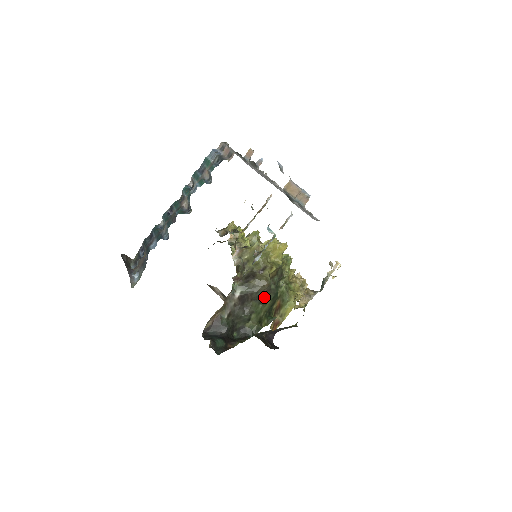
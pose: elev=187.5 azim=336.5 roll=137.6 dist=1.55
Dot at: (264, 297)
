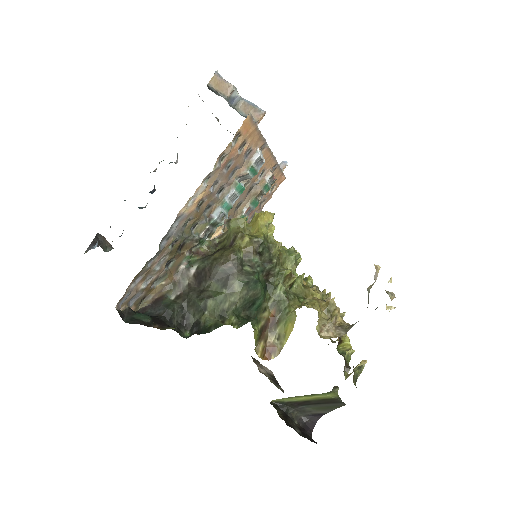
Dot at: (229, 278)
